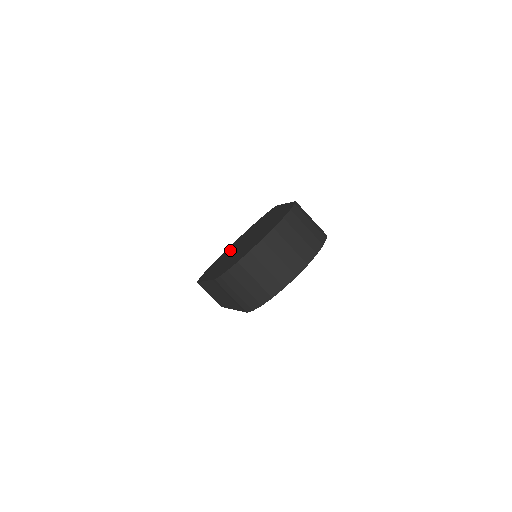
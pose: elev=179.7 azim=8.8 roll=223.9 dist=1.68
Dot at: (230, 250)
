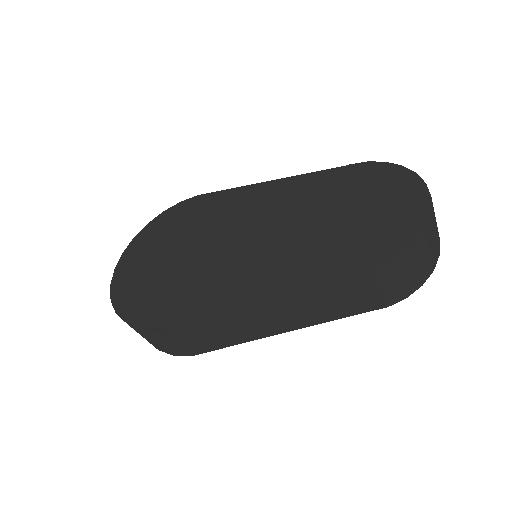
Dot at: (184, 264)
